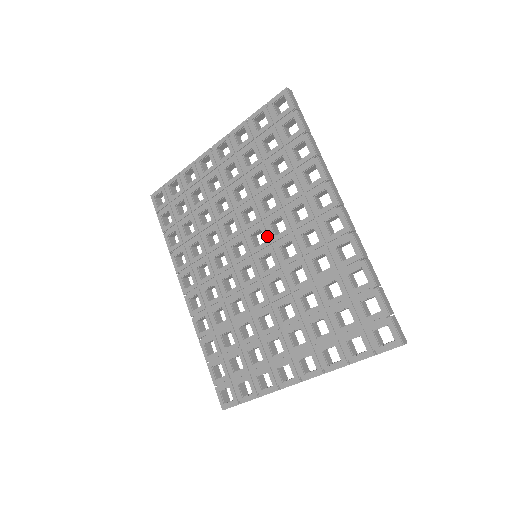
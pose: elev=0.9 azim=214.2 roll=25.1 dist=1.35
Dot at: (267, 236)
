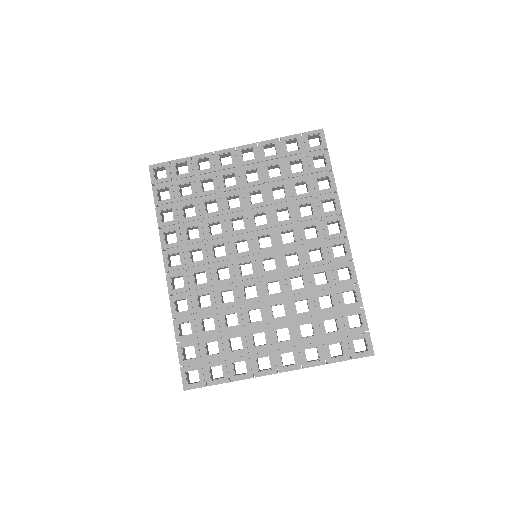
Dot at: (275, 242)
